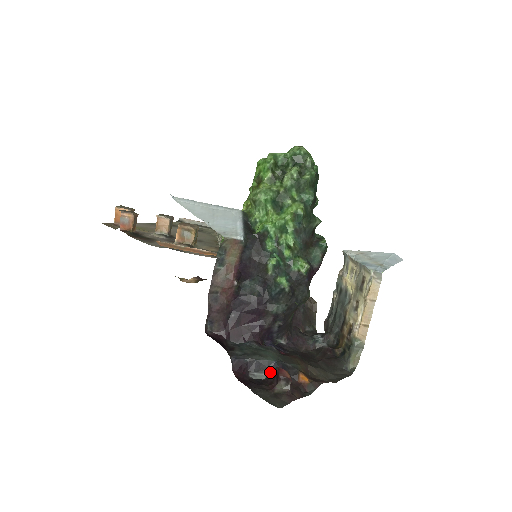
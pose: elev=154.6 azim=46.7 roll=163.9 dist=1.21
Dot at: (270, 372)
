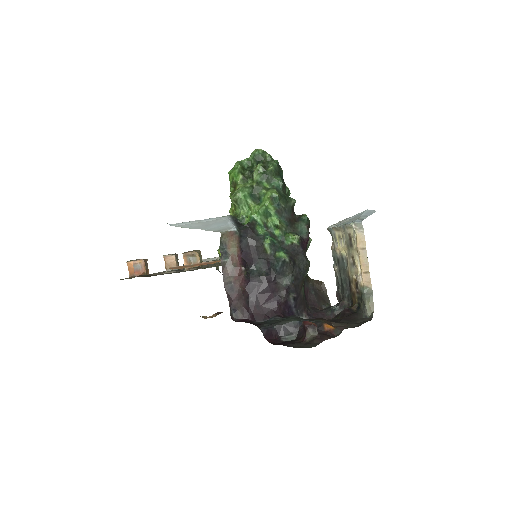
Dot at: (298, 331)
